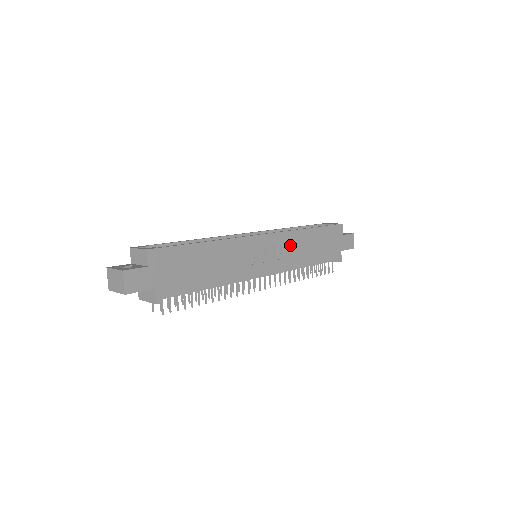
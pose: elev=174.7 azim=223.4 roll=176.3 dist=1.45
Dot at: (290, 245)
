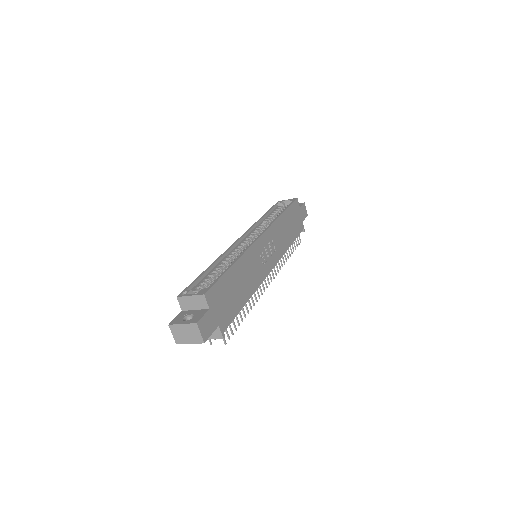
Dot at: (277, 235)
